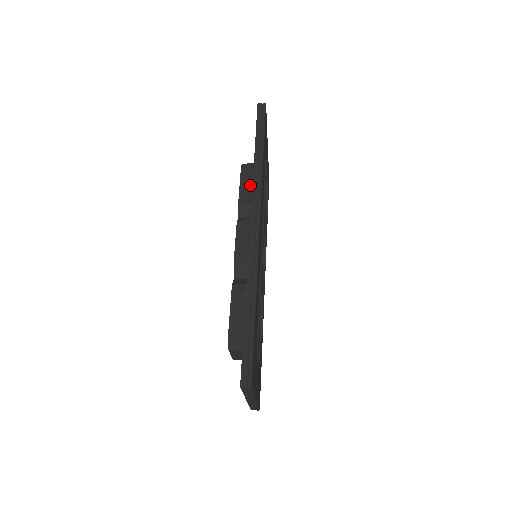
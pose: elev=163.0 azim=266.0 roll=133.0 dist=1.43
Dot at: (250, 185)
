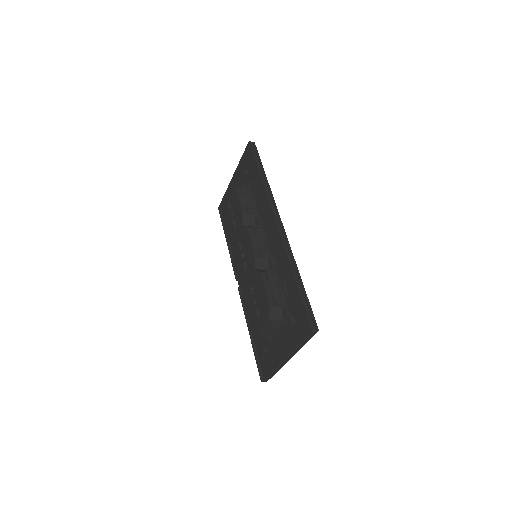
Dot at: (247, 201)
